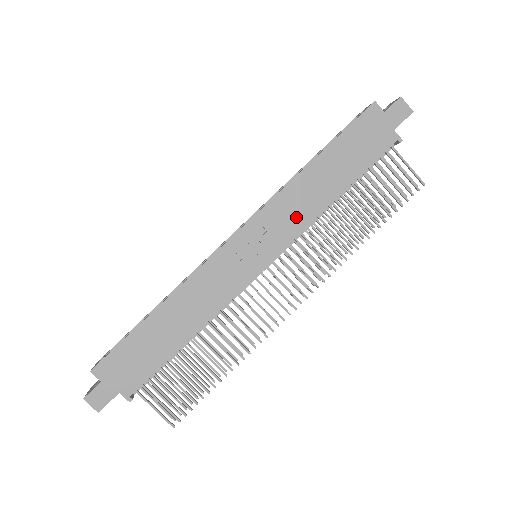
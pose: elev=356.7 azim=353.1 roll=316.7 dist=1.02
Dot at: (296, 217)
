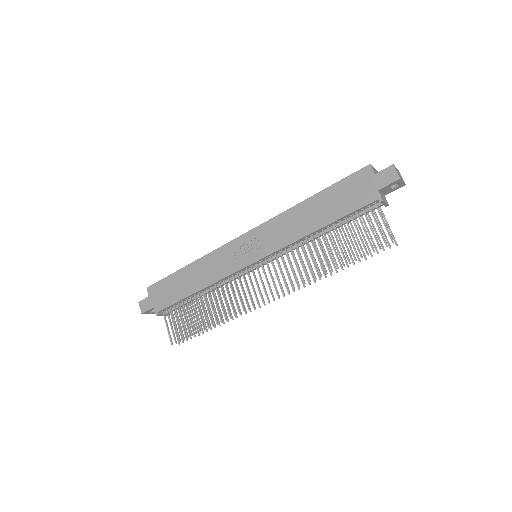
Dot at: (283, 236)
